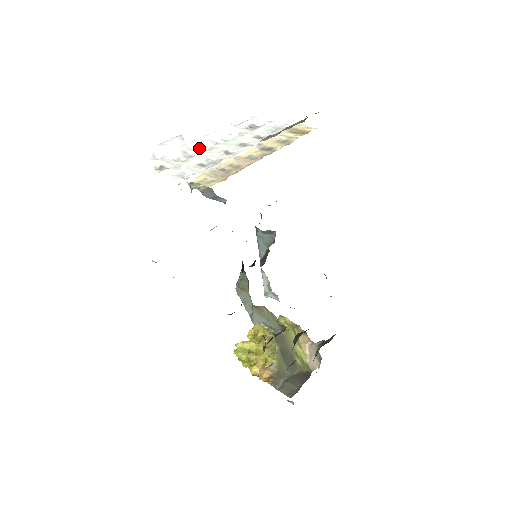
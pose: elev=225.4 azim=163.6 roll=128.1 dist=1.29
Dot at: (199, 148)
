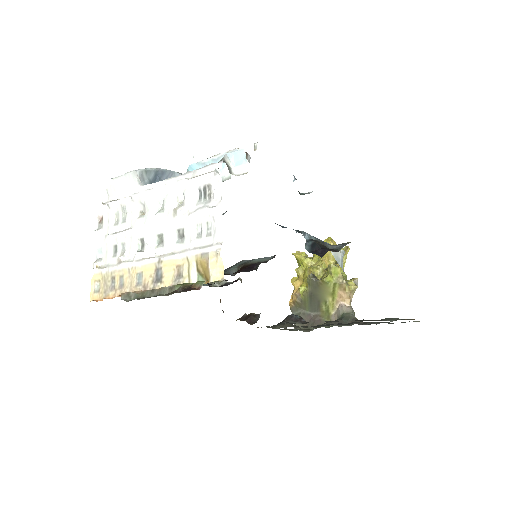
Dot at: (138, 206)
